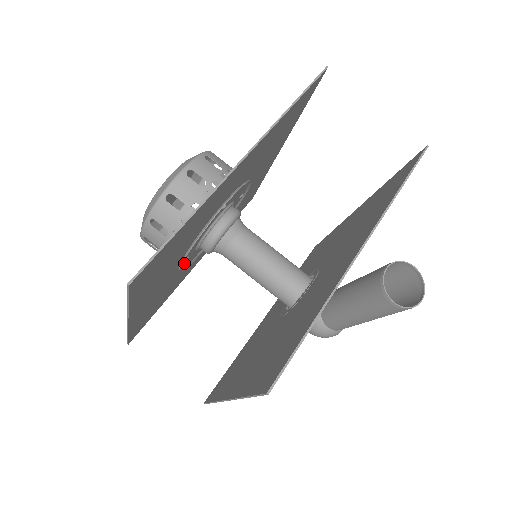
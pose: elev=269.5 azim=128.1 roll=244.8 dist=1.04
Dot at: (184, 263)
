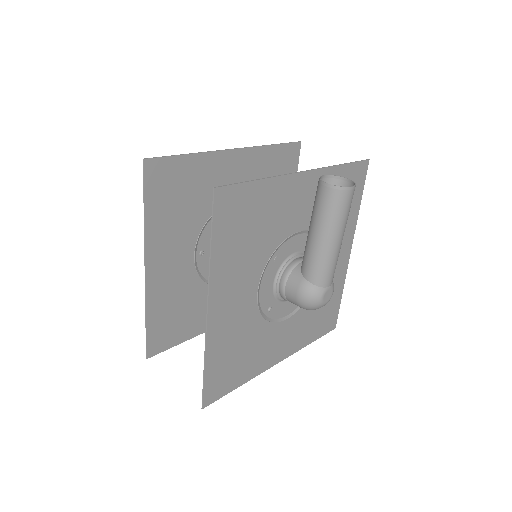
Dot at: (201, 263)
